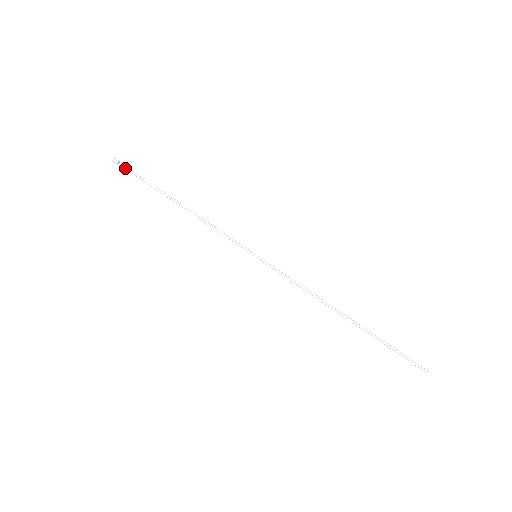
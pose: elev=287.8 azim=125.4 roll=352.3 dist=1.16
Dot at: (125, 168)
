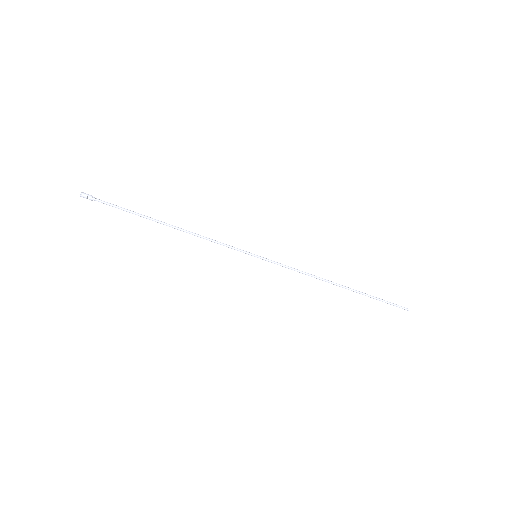
Dot at: (98, 201)
